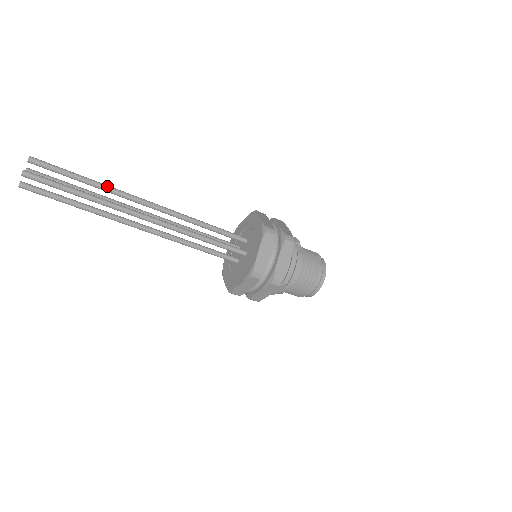
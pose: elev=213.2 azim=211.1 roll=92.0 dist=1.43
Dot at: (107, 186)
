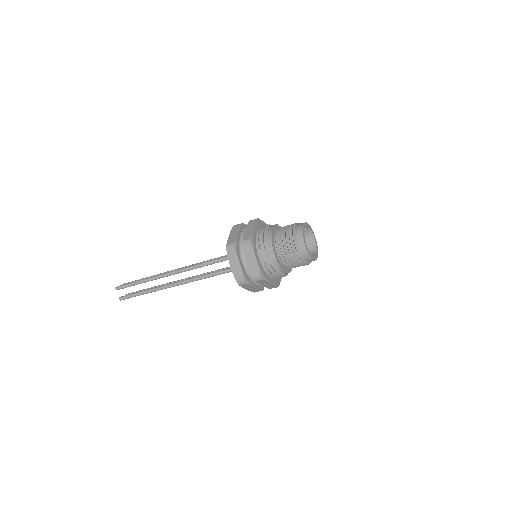
Dot at: (157, 274)
